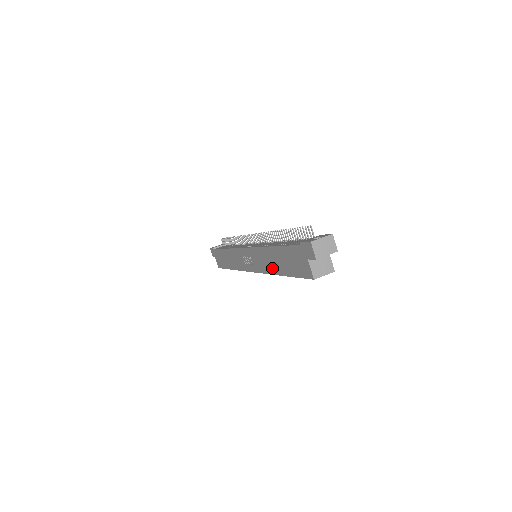
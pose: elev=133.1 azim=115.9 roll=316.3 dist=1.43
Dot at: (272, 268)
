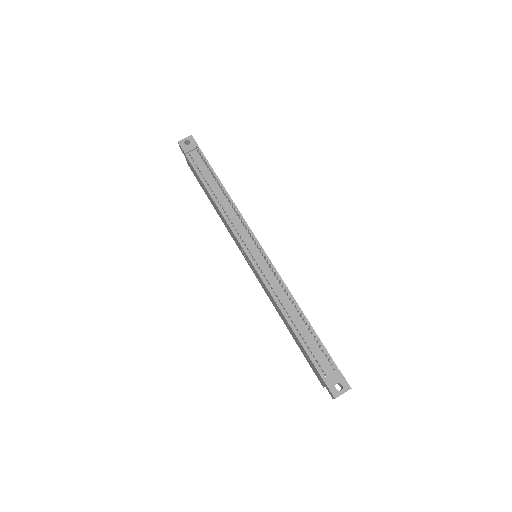
Dot at: (280, 316)
